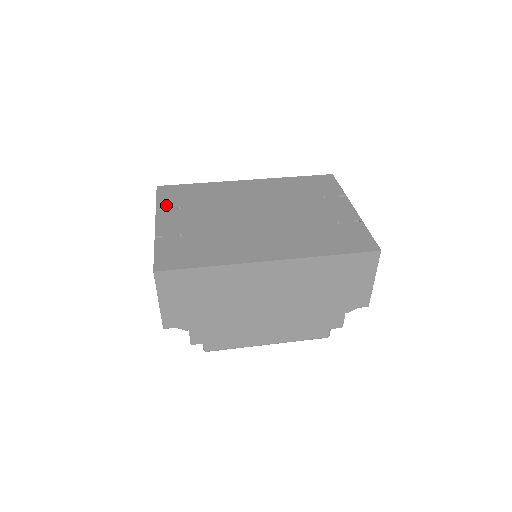
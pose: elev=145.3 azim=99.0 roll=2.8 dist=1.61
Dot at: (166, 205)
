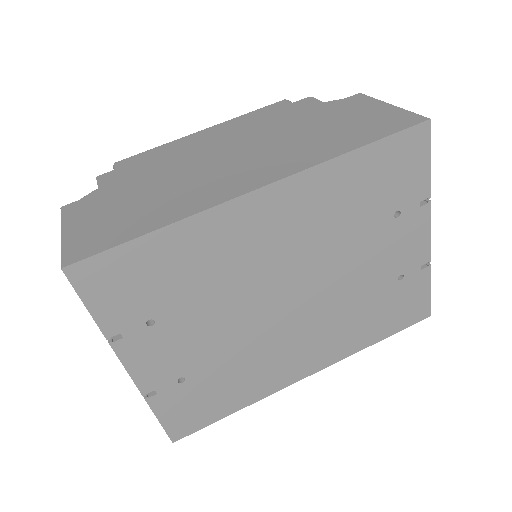
Dot at: (121, 325)
